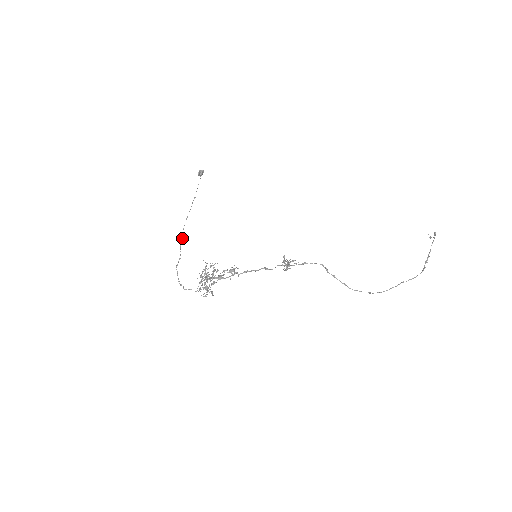
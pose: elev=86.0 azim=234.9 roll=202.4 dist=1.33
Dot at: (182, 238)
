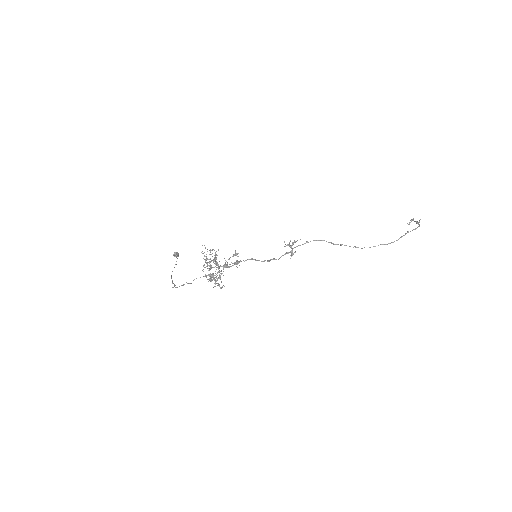
Dot at: (172, 280)
